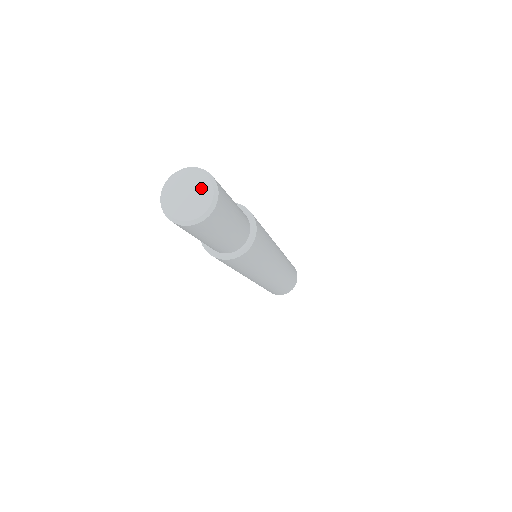
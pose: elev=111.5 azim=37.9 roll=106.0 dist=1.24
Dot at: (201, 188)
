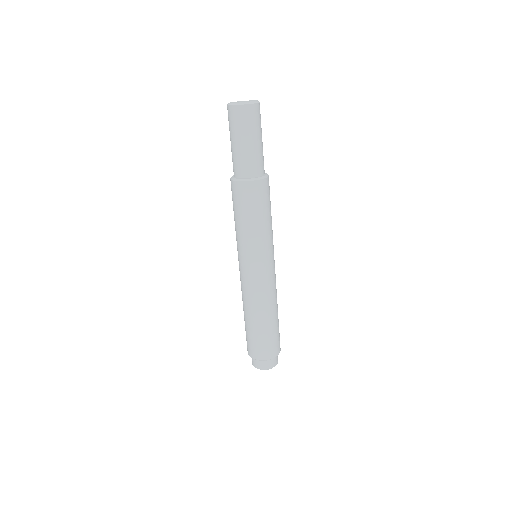
Dot at: occluded
